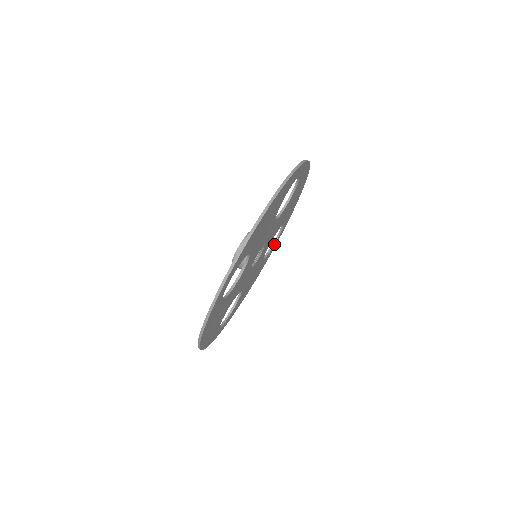
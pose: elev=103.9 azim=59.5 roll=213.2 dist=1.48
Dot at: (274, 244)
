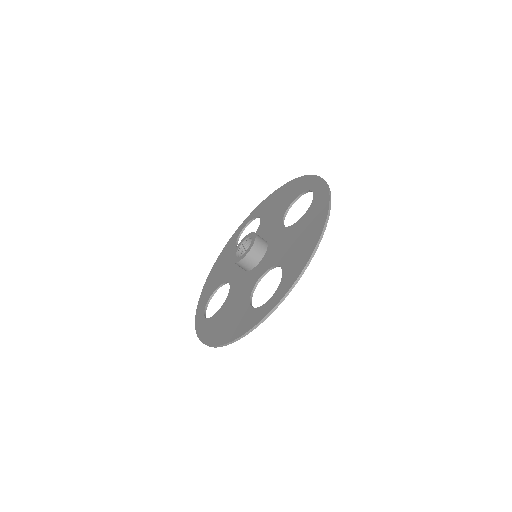
Dot at: (310, 191)
